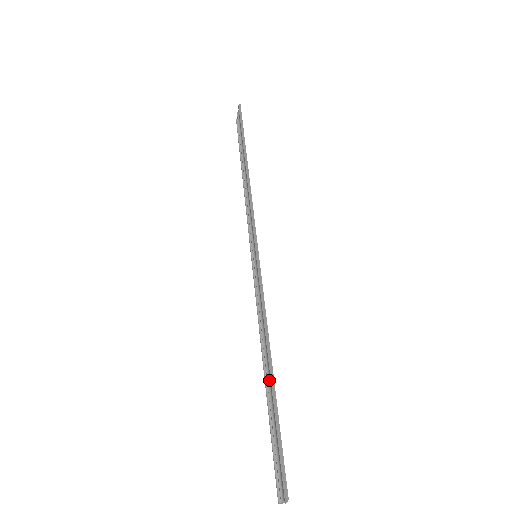
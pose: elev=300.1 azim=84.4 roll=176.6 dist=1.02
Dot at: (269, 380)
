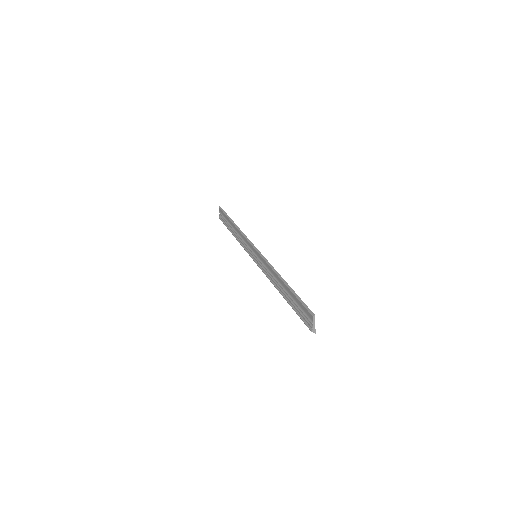
Dot at: (285, 290)
